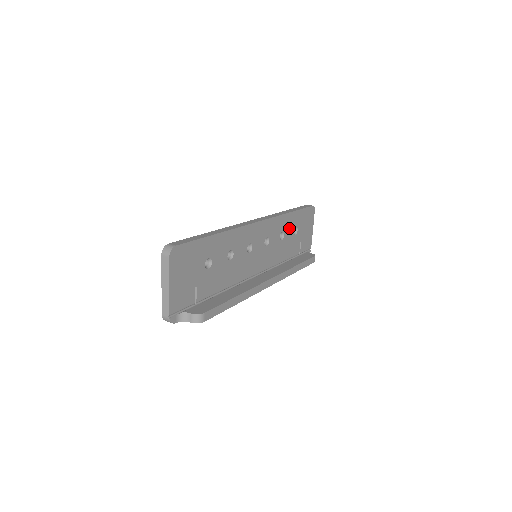
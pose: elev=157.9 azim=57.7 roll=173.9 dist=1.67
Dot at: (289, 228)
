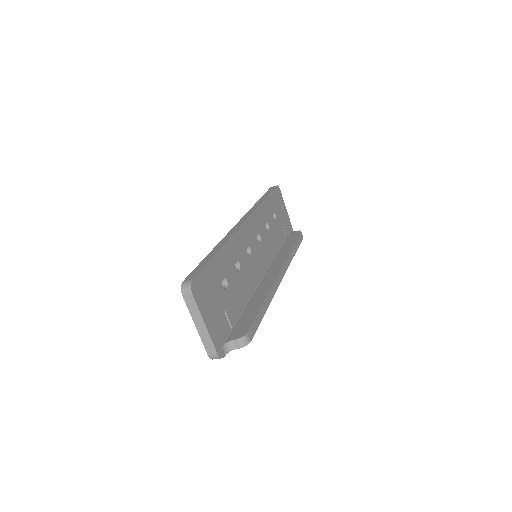
Dot at: (269, 216)
